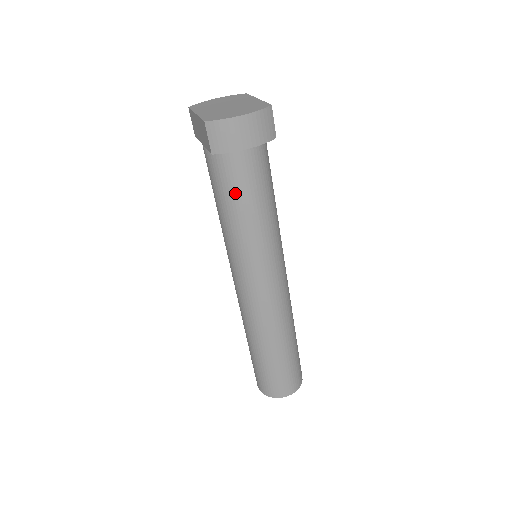
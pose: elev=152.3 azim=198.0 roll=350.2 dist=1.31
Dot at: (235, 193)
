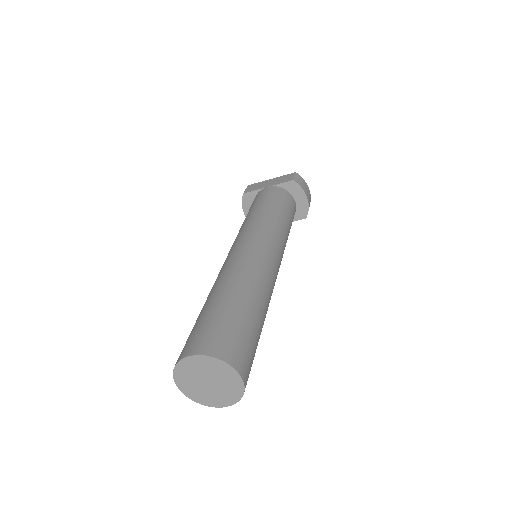
Dot at: (284, 206)
